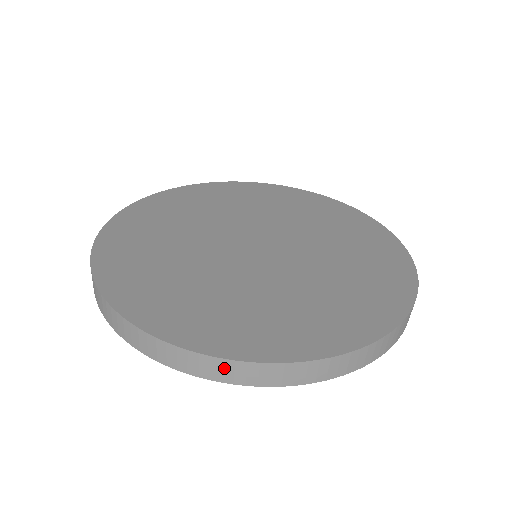
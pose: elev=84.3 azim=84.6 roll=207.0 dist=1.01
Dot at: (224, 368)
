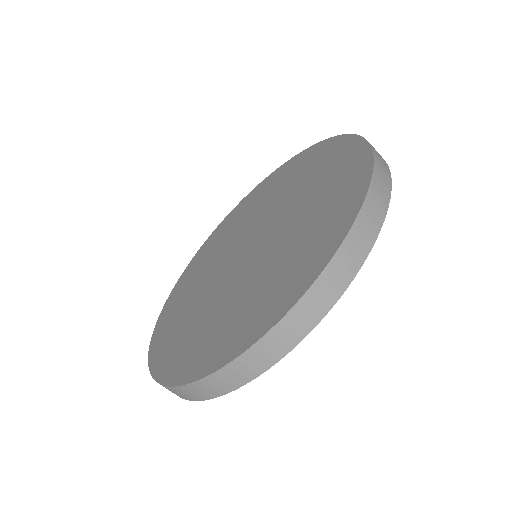
Dot at: (229, 375)
